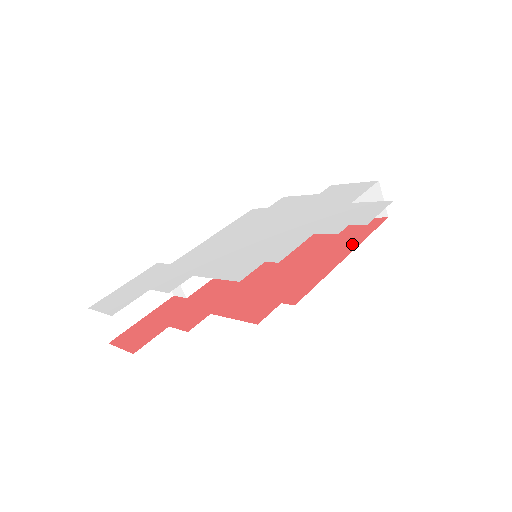
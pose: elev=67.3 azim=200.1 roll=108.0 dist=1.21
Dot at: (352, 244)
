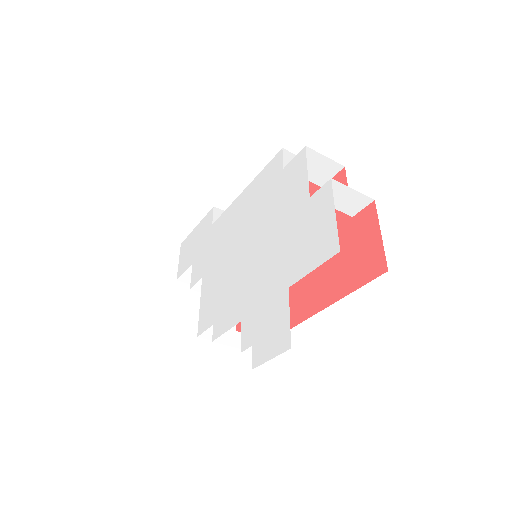
Dot at: (327, 296)
